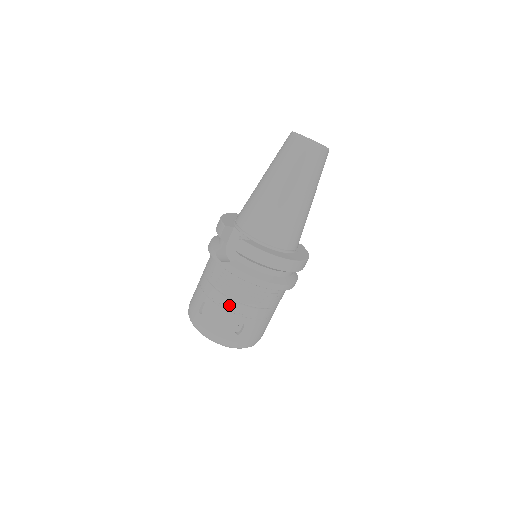
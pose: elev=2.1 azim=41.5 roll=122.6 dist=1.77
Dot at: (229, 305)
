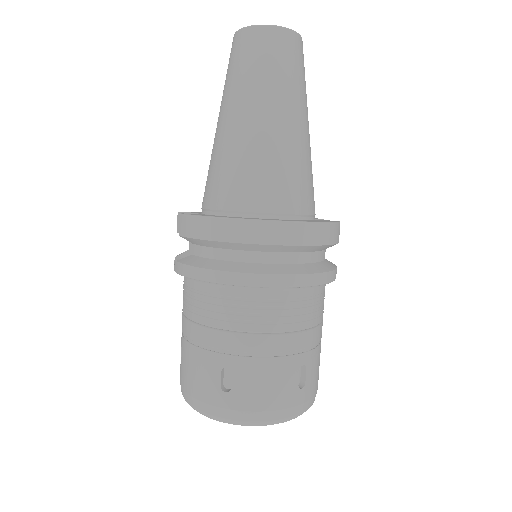
Dot at: (198, 336)
